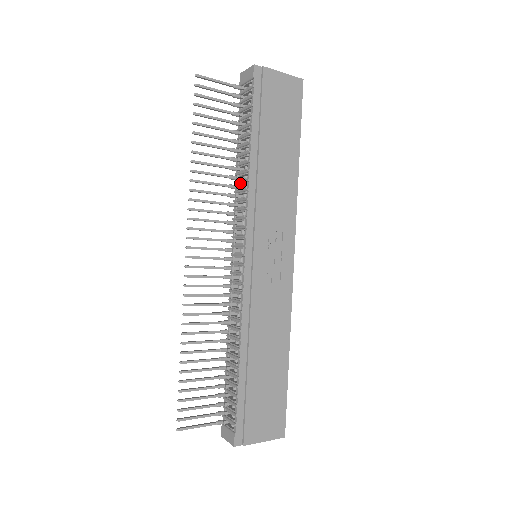
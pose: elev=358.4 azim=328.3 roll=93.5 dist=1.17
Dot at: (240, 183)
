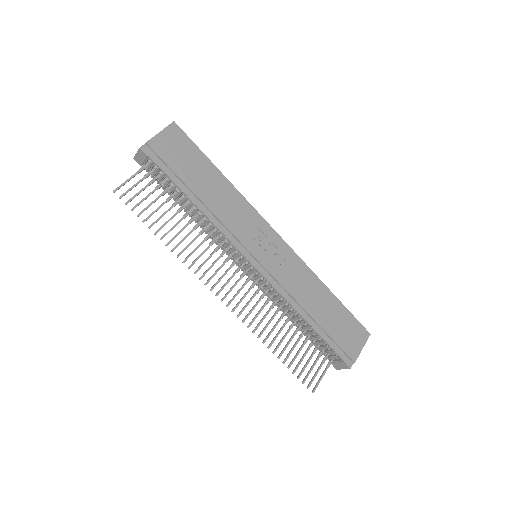
Dot at: (204, 225)
